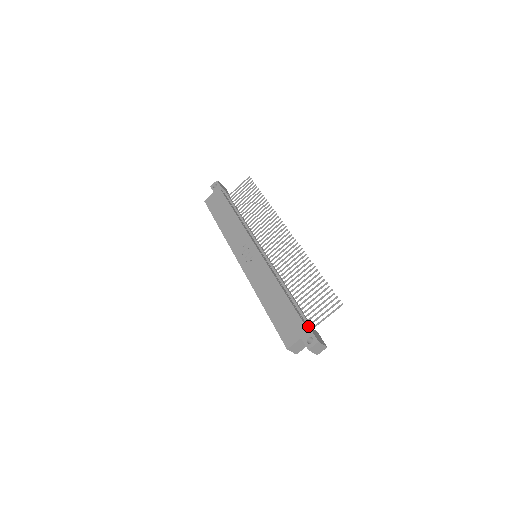
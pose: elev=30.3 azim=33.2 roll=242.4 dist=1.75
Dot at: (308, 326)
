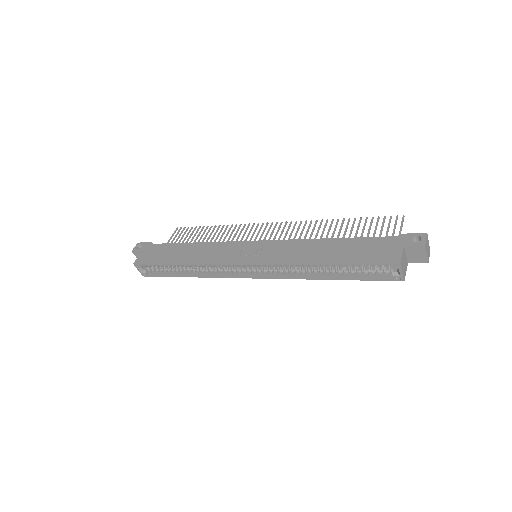
Dot at: (399, 234)
